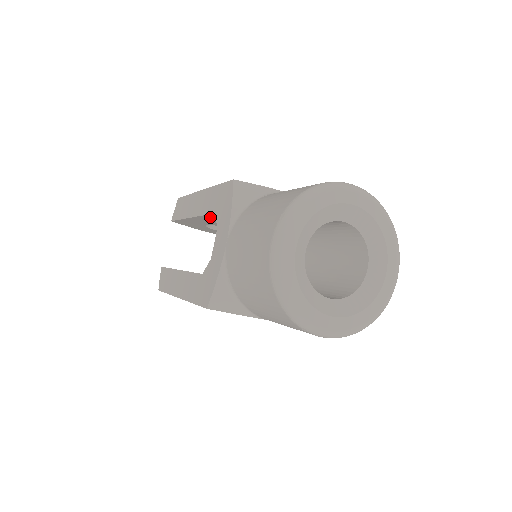
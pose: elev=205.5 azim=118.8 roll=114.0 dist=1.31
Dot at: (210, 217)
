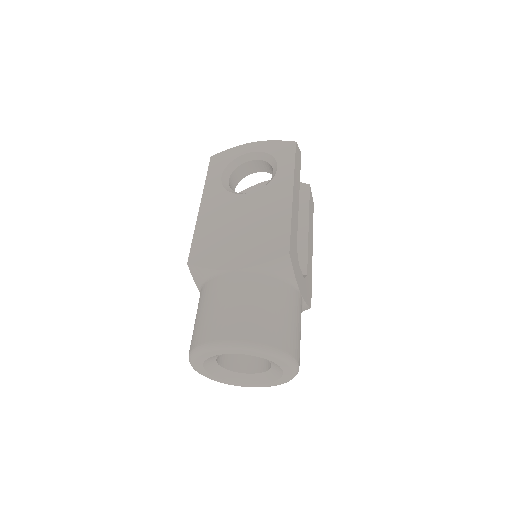
Dot at: occluded
